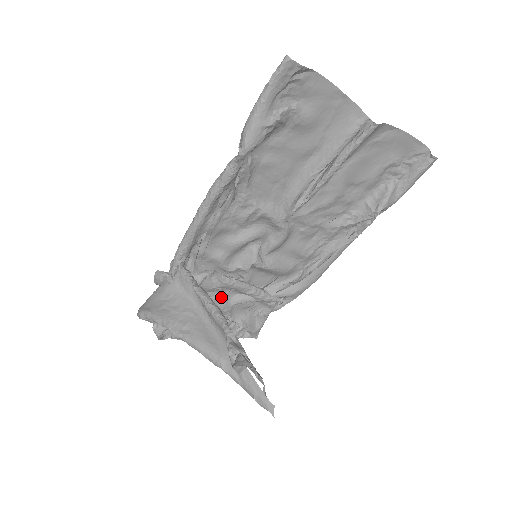
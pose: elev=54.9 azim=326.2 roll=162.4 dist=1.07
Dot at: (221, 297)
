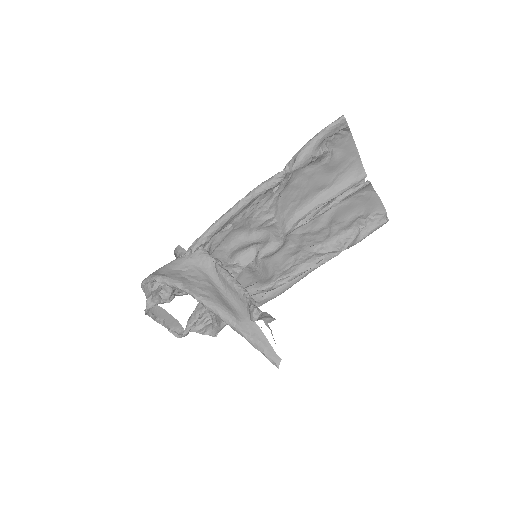
Dot at: occluded
